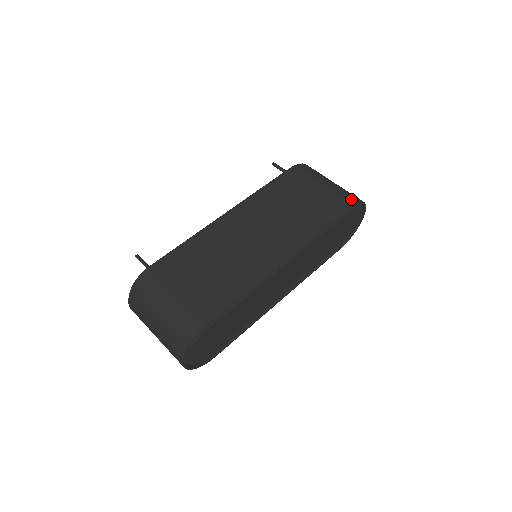
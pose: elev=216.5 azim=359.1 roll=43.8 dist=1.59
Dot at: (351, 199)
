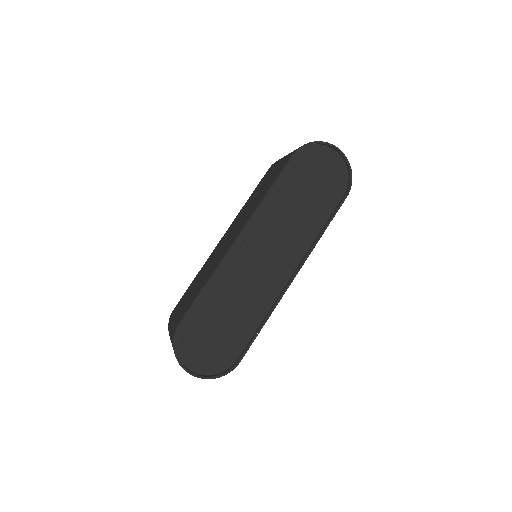
Dot at: occluded
